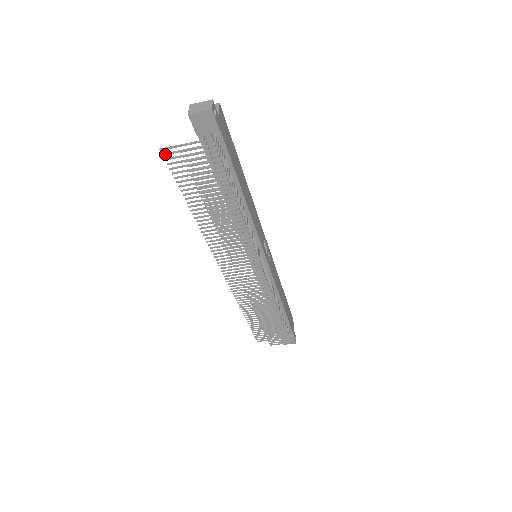
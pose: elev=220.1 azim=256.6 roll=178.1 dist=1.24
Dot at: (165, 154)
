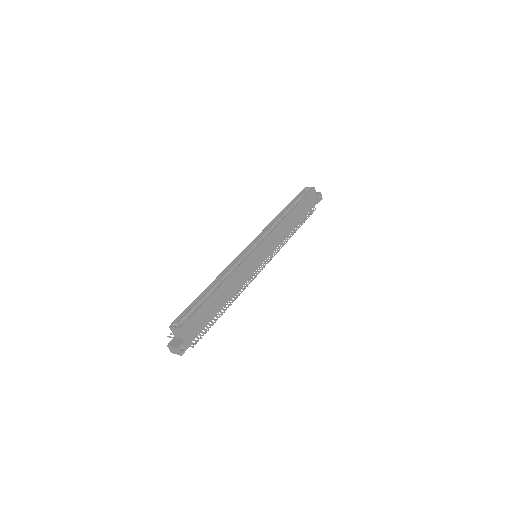
Dot at: (171, 334)
